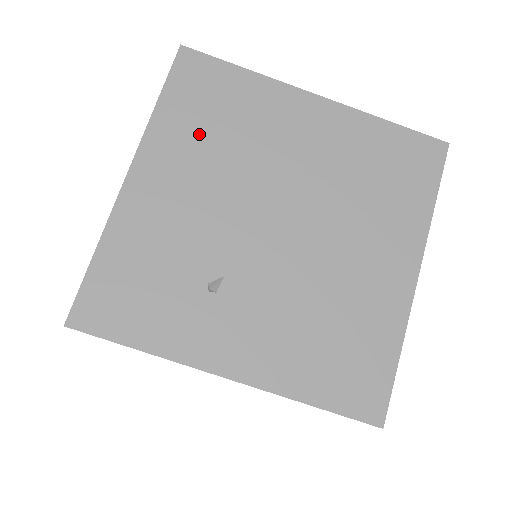
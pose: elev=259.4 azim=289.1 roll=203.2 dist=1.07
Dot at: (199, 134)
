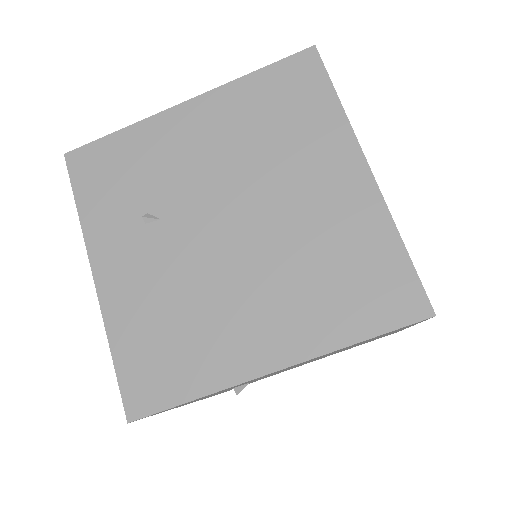
Dot at: (253, 117)
